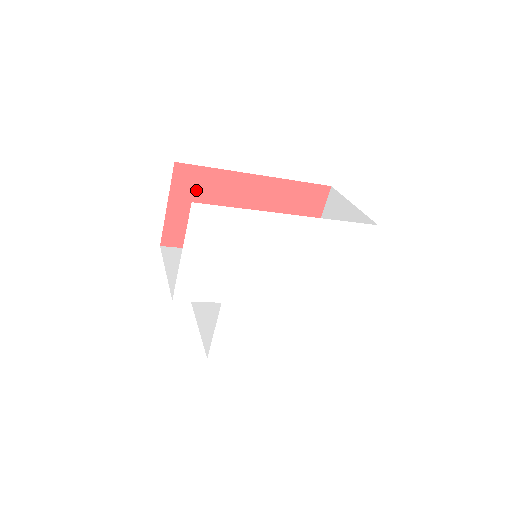
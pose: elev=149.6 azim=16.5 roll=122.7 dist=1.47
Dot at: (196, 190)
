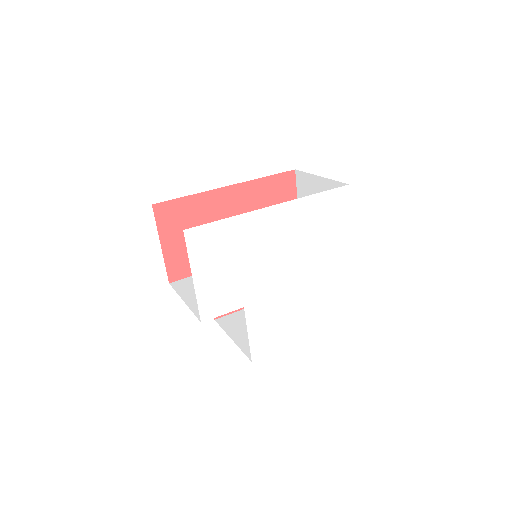
Dot at: (180, 221)
